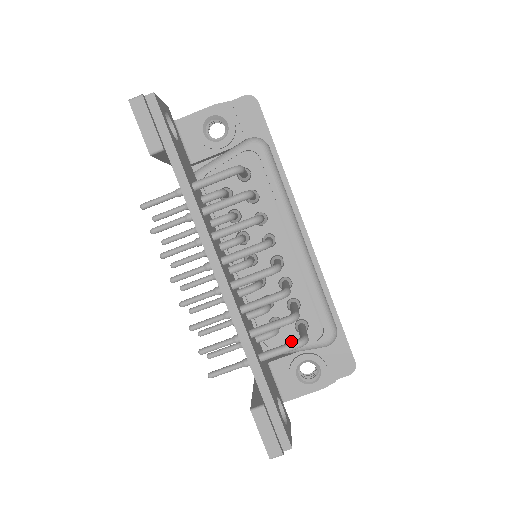
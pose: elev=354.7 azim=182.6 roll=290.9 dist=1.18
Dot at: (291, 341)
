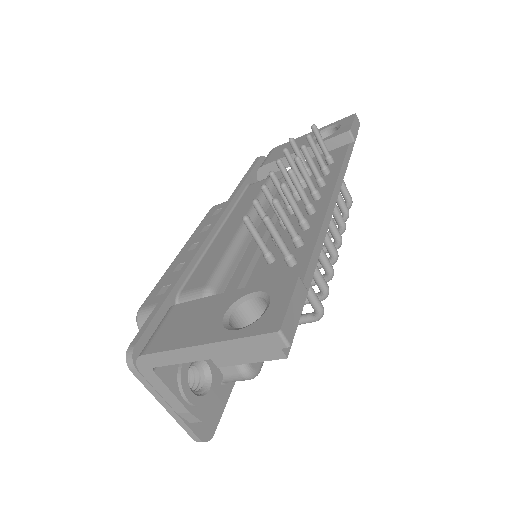
Dot at: occluded
